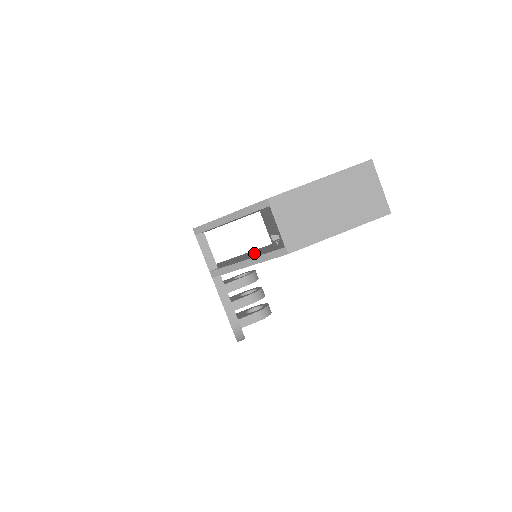
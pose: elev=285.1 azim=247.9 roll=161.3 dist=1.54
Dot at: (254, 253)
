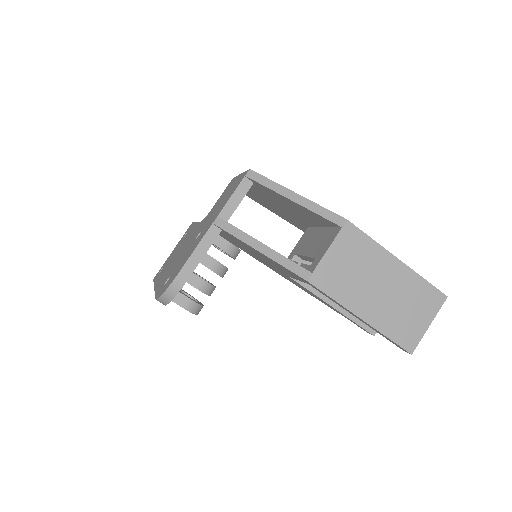
Dot at: occluded
